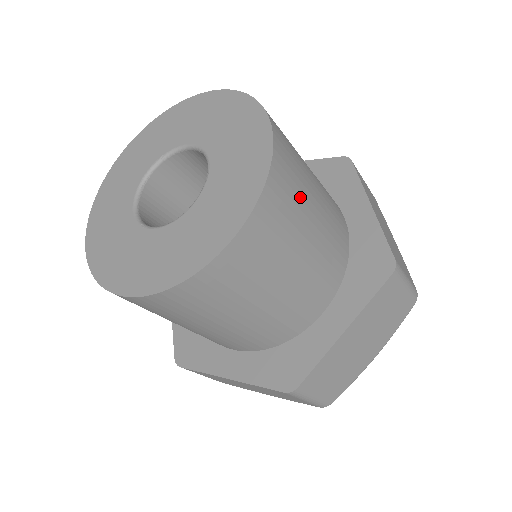
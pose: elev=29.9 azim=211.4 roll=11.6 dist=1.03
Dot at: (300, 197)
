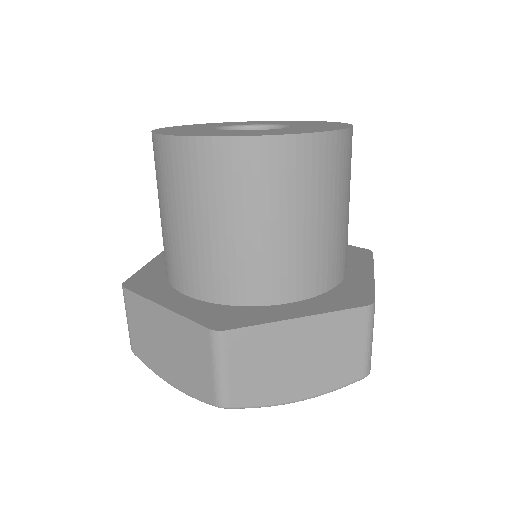
Dot at: (340, 181)
